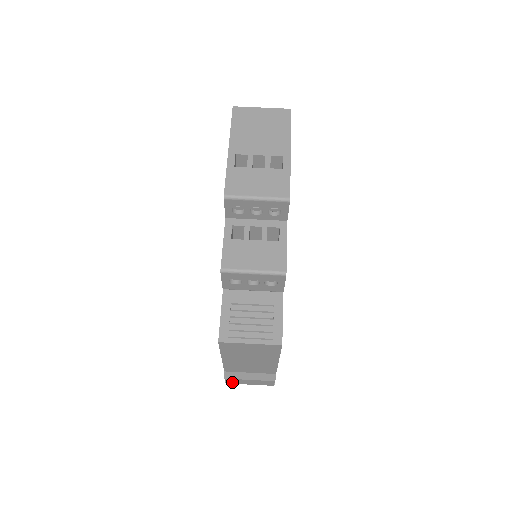
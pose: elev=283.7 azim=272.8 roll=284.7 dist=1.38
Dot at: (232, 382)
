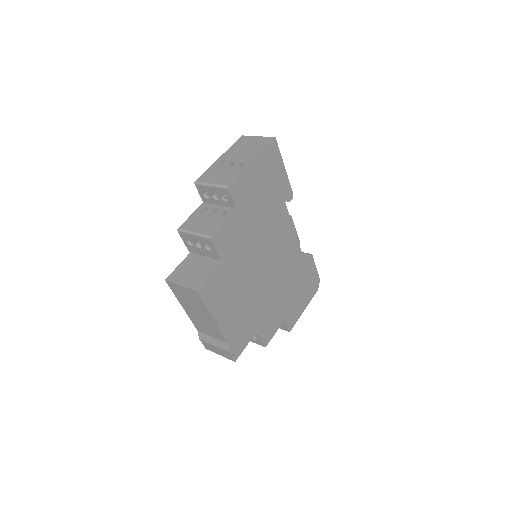
Dot at: (208, 347)
